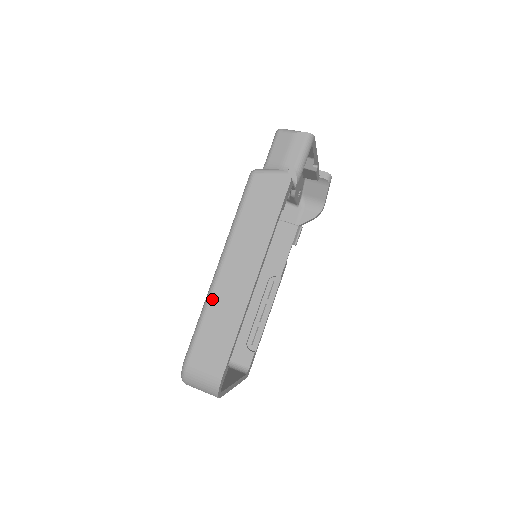
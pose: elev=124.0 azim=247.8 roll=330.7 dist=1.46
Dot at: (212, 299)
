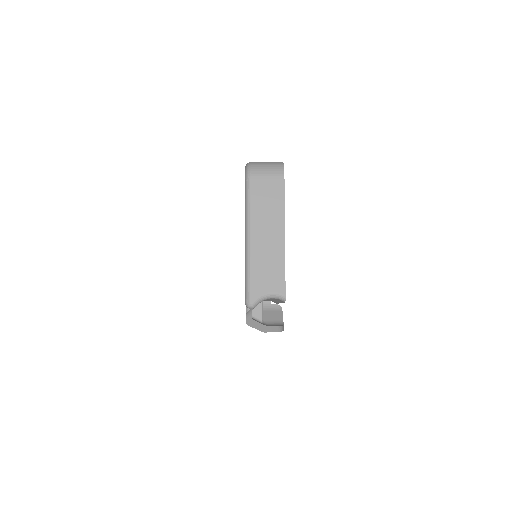
Dot at: occluded
